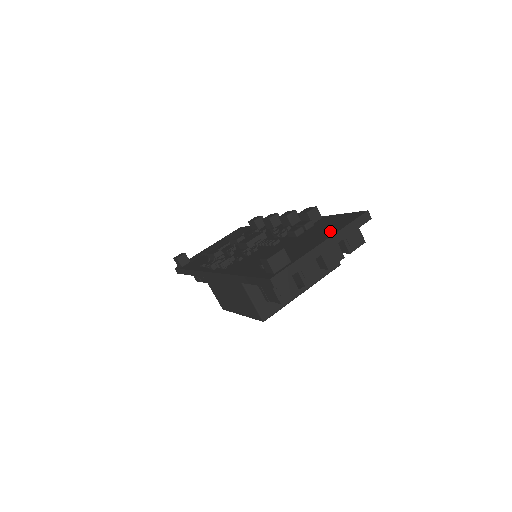
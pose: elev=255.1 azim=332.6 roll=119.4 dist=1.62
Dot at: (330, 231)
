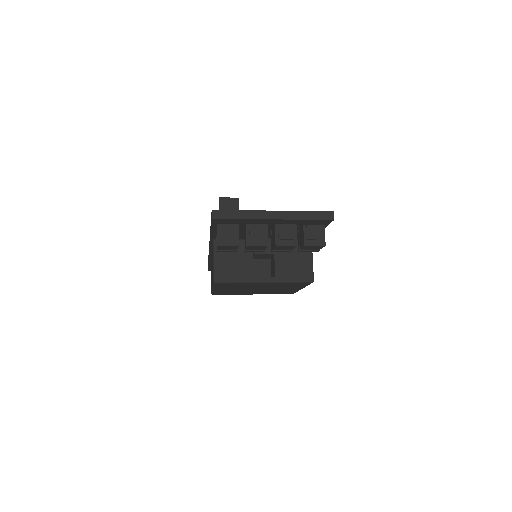
Dot at: occluded
